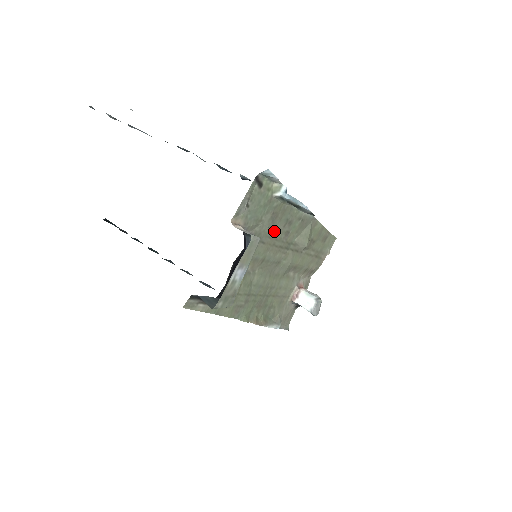
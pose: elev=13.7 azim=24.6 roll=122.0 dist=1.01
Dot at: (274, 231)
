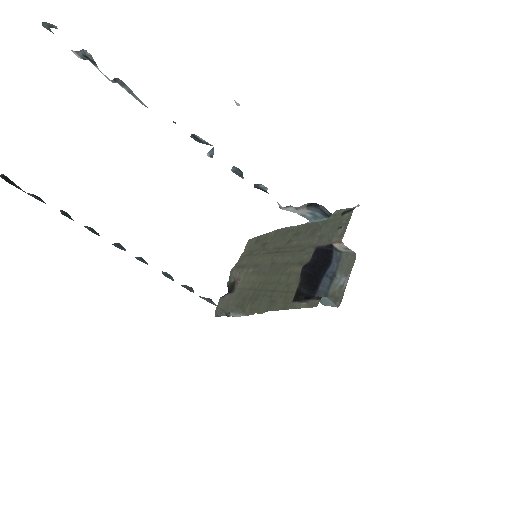
Dot at: (300, 241)
